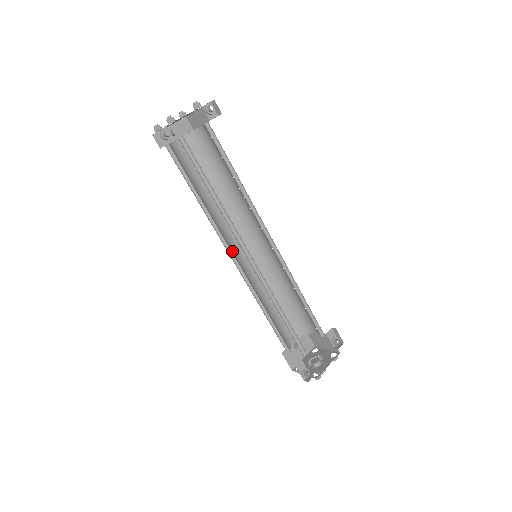
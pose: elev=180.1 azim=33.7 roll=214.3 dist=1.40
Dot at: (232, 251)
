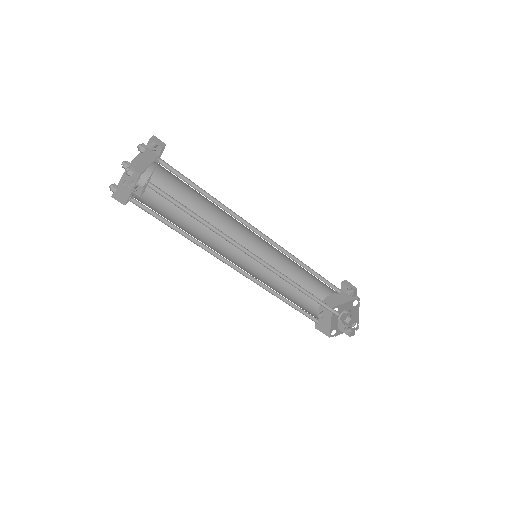
Dot at: occluded
